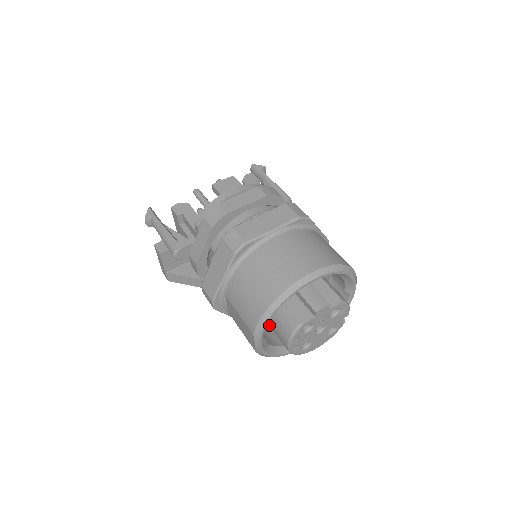
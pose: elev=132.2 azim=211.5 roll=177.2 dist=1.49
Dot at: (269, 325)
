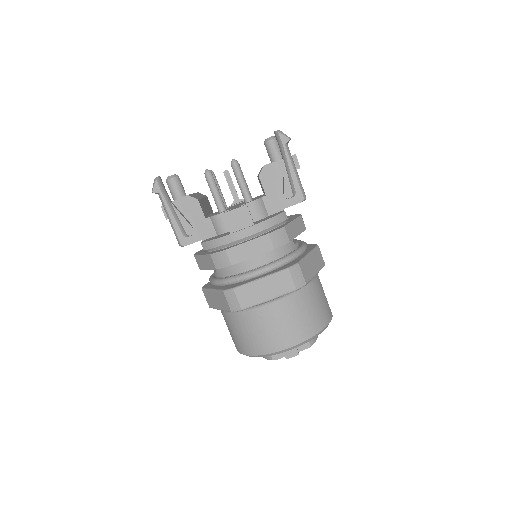
Dot at: occluded
